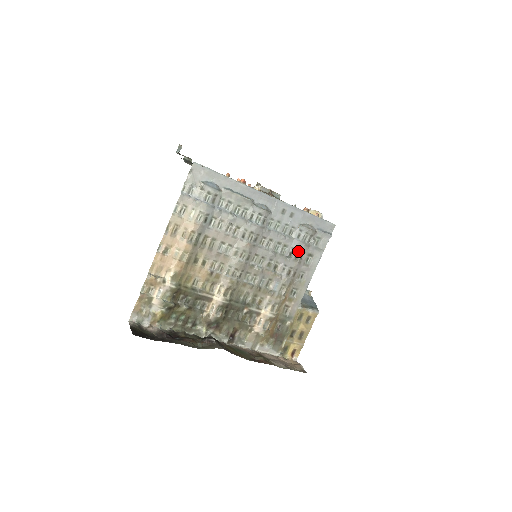
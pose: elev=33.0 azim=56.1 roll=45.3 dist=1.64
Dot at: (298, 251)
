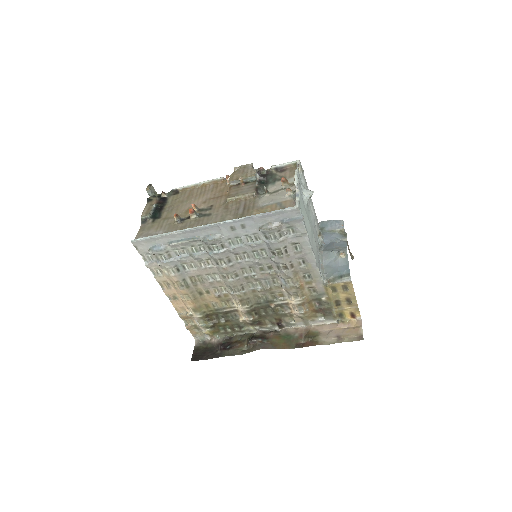
Dot at: (277, 249)
